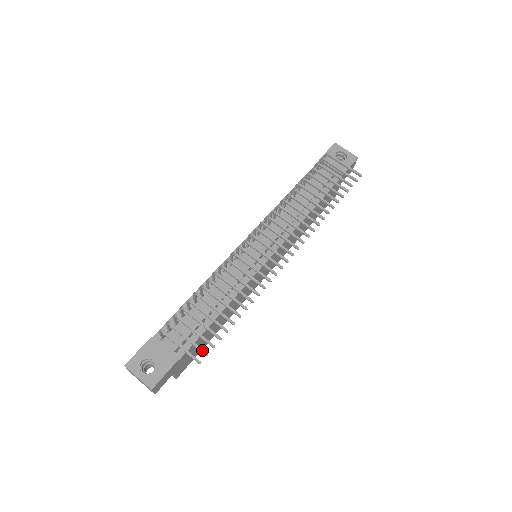
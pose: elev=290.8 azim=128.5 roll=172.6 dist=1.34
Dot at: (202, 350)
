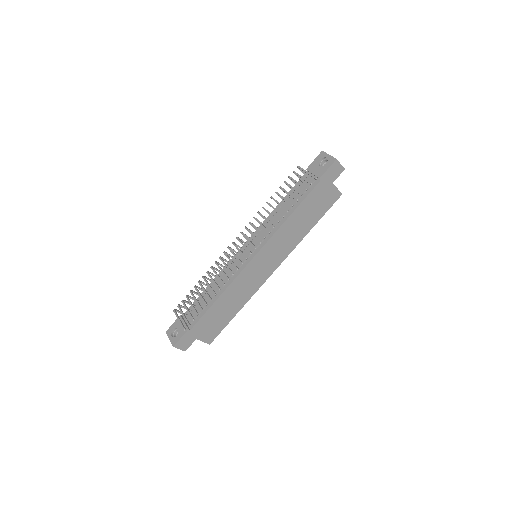
Dot at: (187, 322)
